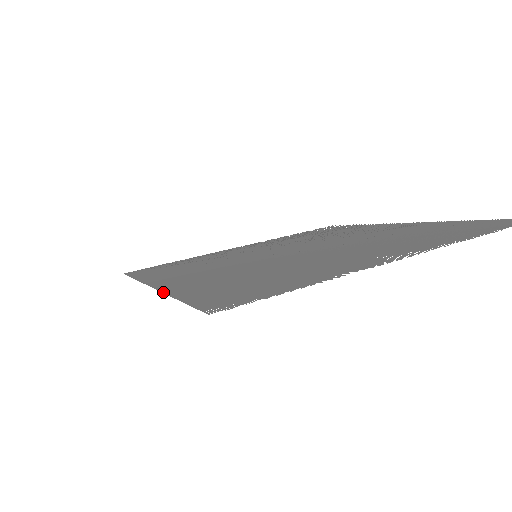
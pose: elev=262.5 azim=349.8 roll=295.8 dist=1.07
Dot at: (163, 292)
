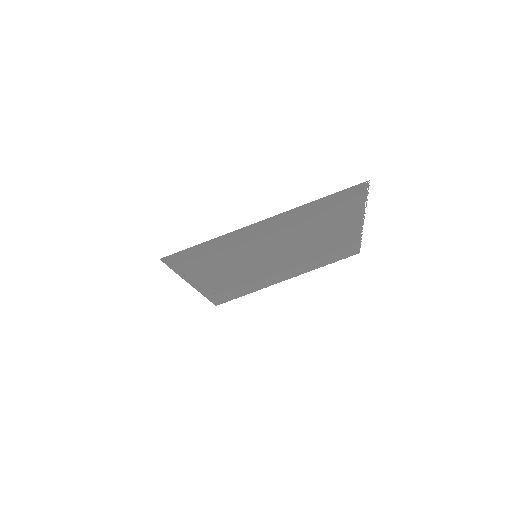
Dot at: (294, 208)
